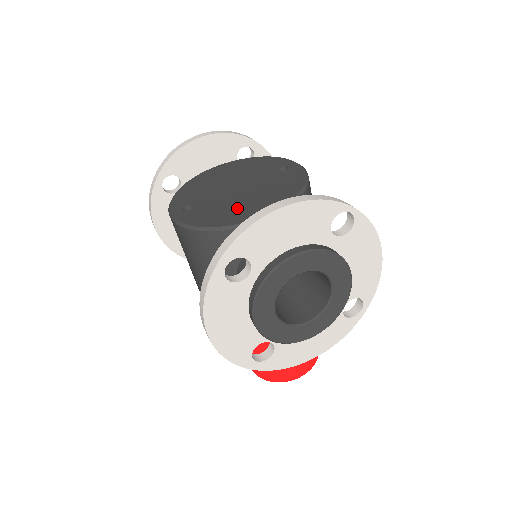
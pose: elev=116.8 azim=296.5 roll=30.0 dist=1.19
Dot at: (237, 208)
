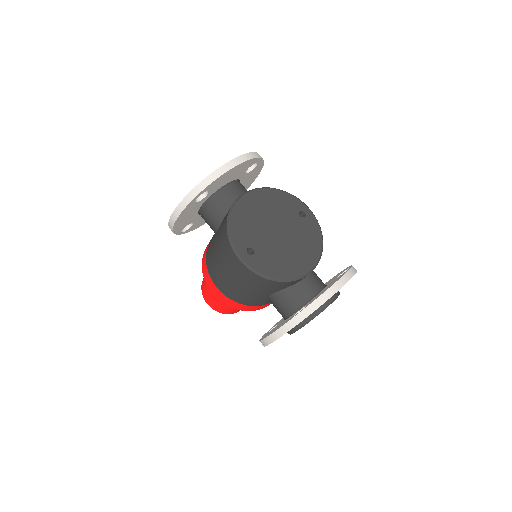
Dot at: (288, 259)
